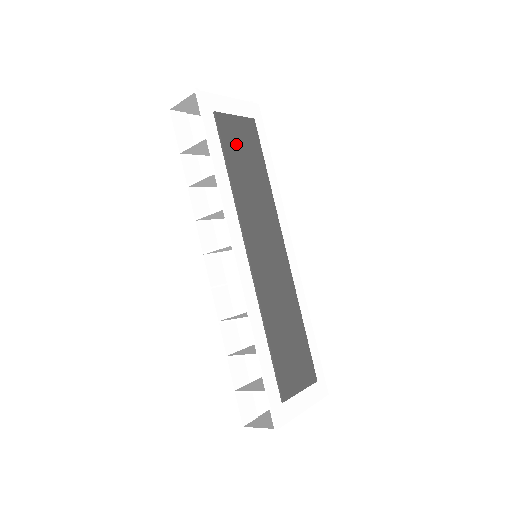
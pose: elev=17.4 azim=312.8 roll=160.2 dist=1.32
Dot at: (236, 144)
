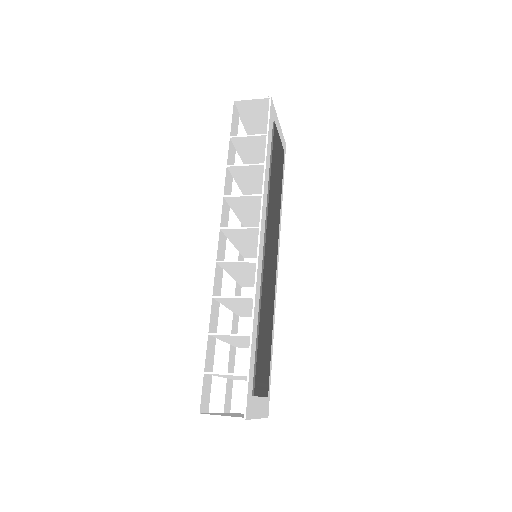
Dot at: (276, 157)
